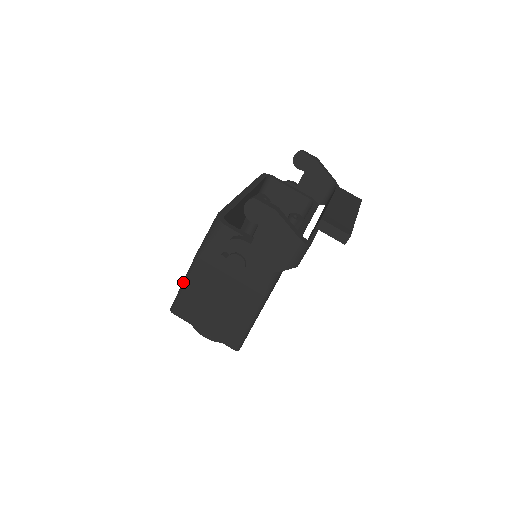
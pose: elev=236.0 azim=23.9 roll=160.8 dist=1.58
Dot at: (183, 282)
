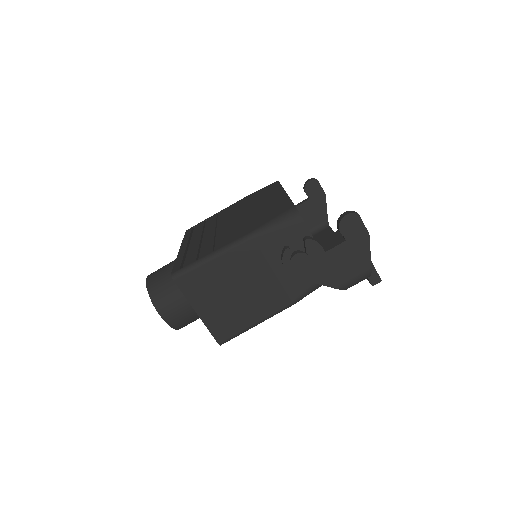
Dot at: (213, 254)
